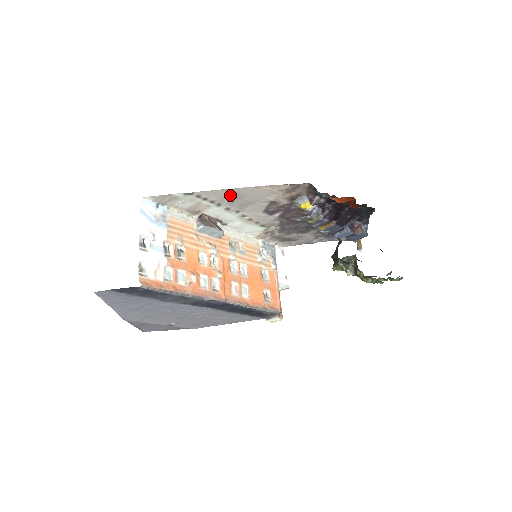
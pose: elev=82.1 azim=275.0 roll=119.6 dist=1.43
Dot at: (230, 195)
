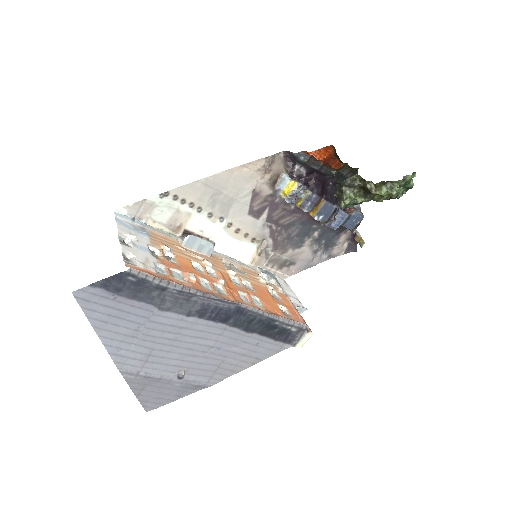
Dot at: (208, 190)
